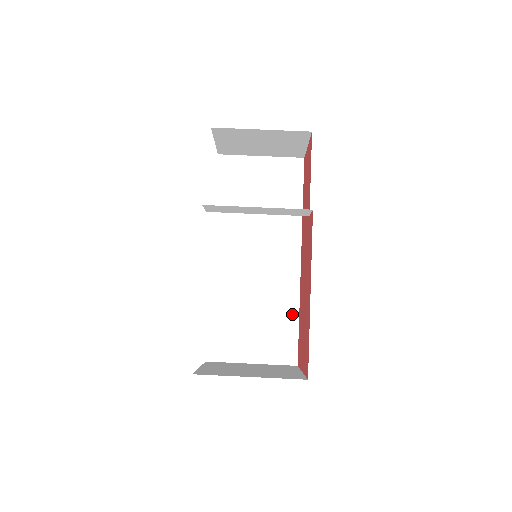
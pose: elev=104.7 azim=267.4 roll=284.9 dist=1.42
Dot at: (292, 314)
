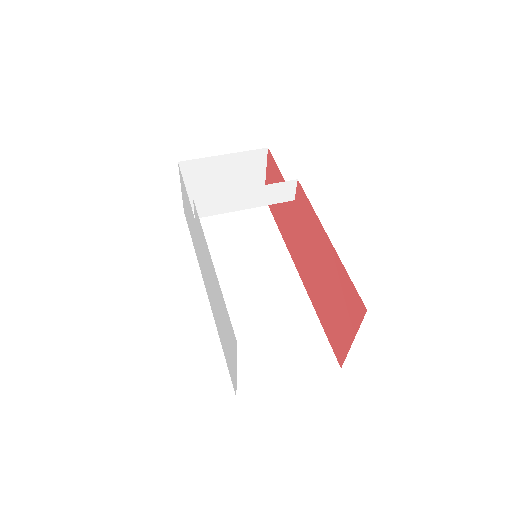
Dot at: (311, 320)
